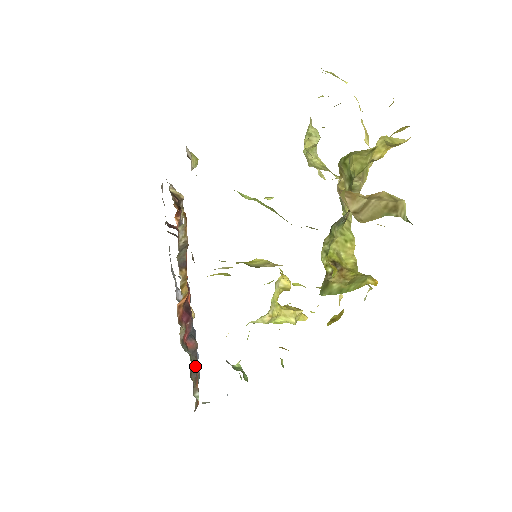
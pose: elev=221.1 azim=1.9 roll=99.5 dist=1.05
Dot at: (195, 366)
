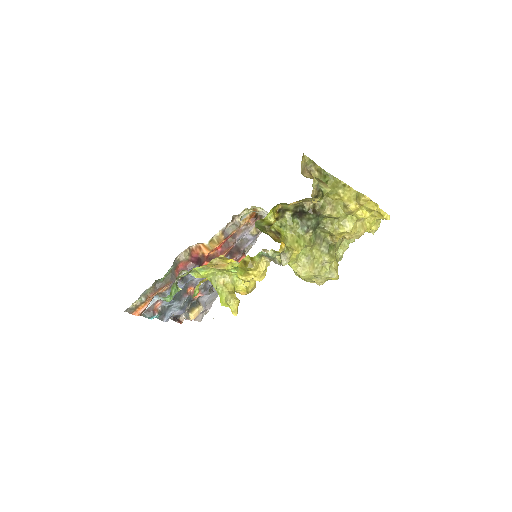
Dot at: (164, 284)
